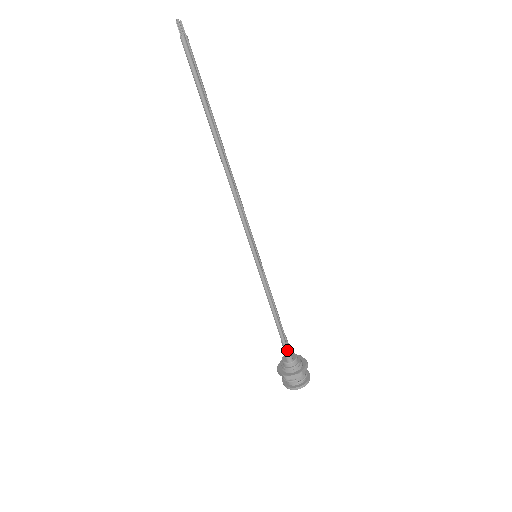
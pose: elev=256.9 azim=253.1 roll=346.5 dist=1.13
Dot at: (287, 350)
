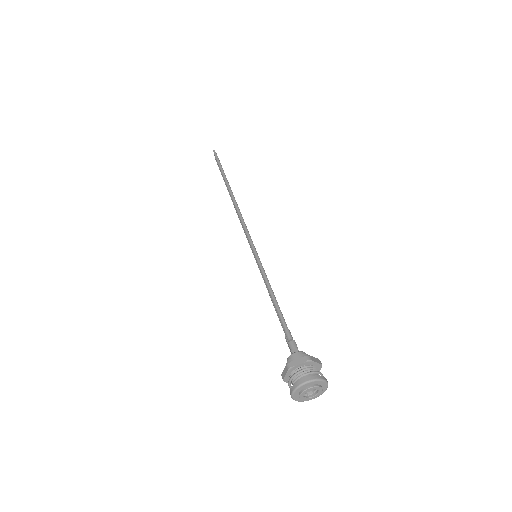
Dot at: (289, 334)
